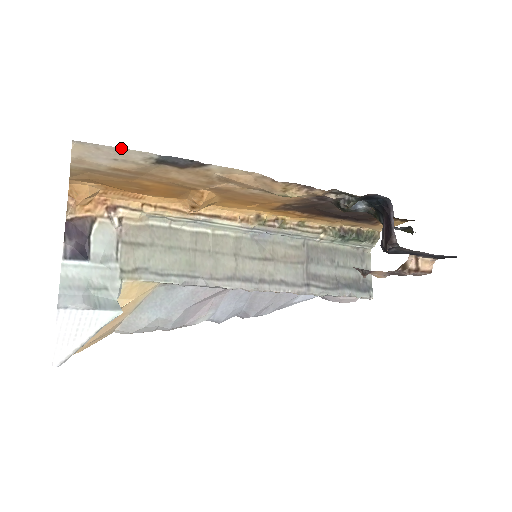
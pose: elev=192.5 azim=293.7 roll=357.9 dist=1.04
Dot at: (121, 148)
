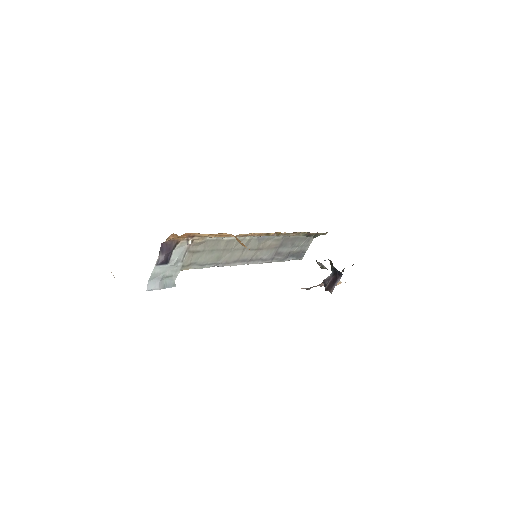
Dot at: occluded
